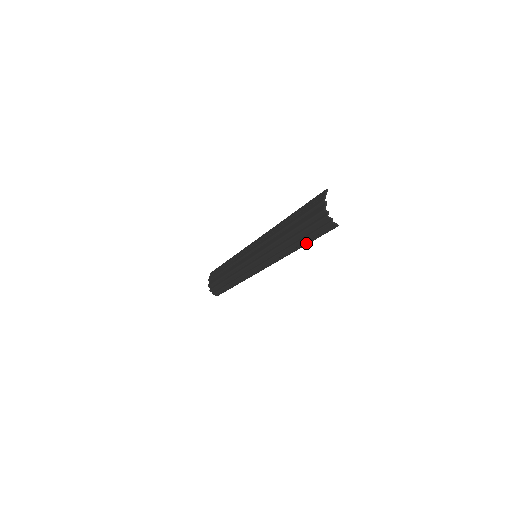
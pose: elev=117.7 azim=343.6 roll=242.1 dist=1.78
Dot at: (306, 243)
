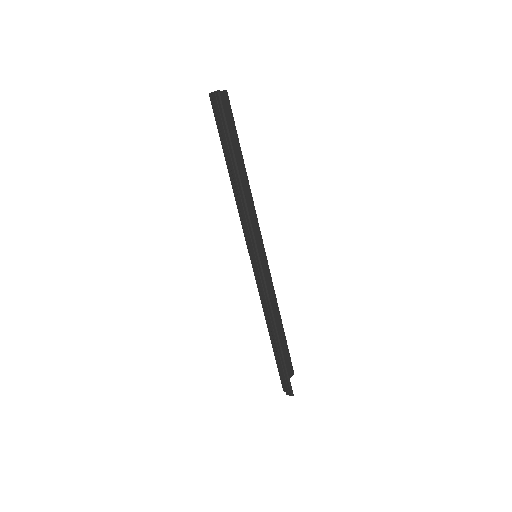
Dot at: (232, 155)
